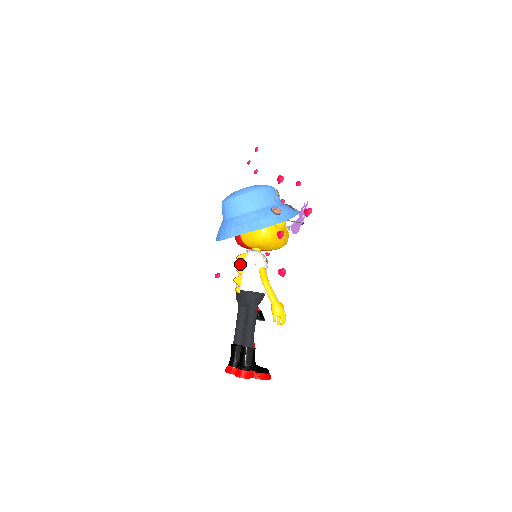
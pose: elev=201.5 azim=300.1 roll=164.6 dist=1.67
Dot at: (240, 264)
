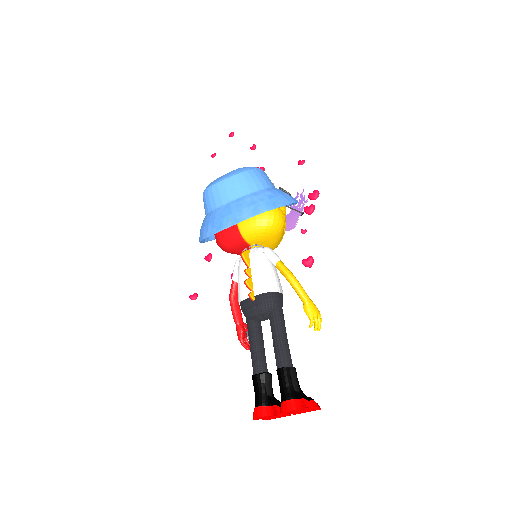
Dot at: (246, 263)
